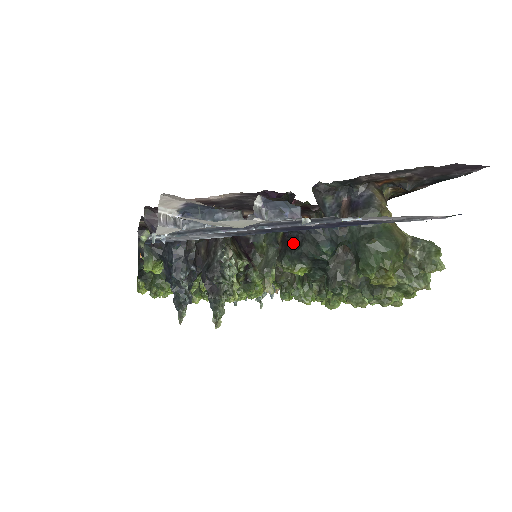
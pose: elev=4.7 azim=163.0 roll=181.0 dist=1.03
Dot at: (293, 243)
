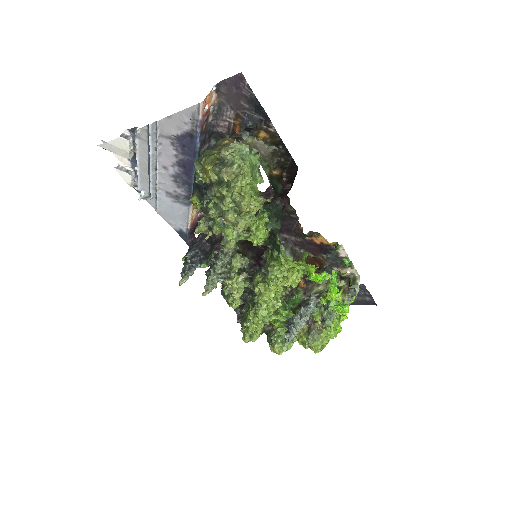
Dot at: occluded
